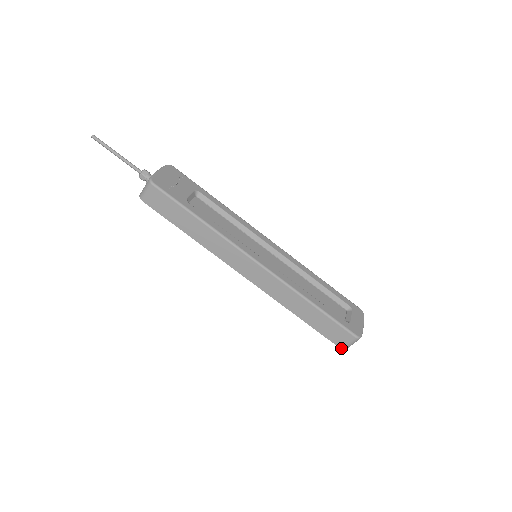
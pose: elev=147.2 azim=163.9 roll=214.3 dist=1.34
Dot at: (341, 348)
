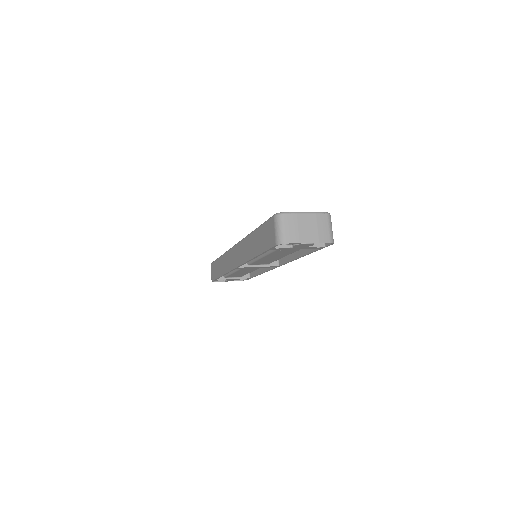
Dot at: (275, 244)
